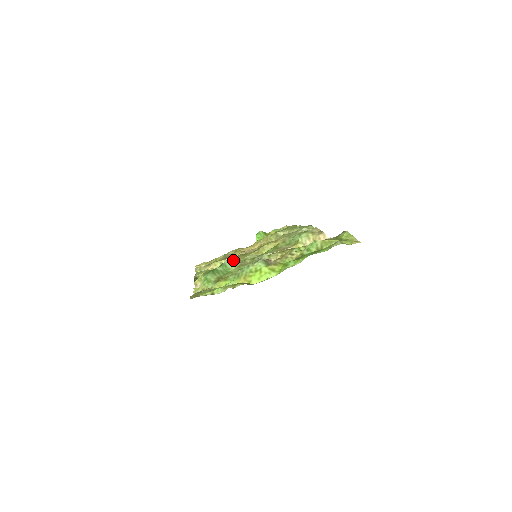
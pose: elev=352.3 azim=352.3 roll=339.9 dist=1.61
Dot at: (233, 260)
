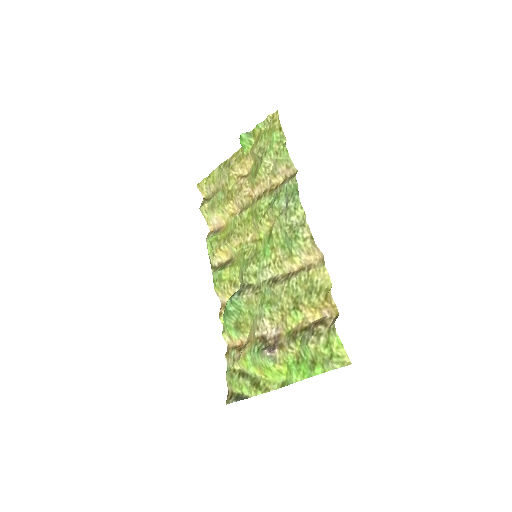
Dot at: (234, 233)
